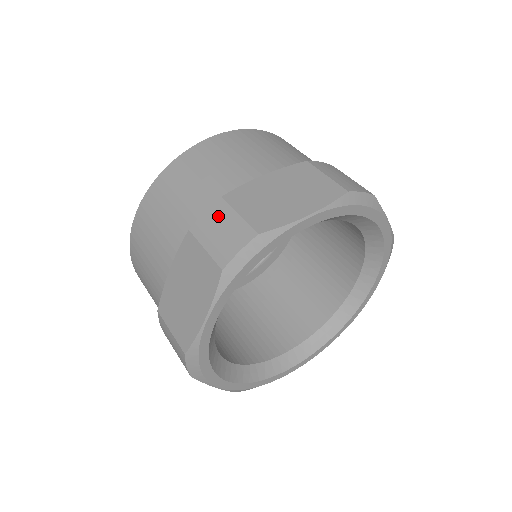
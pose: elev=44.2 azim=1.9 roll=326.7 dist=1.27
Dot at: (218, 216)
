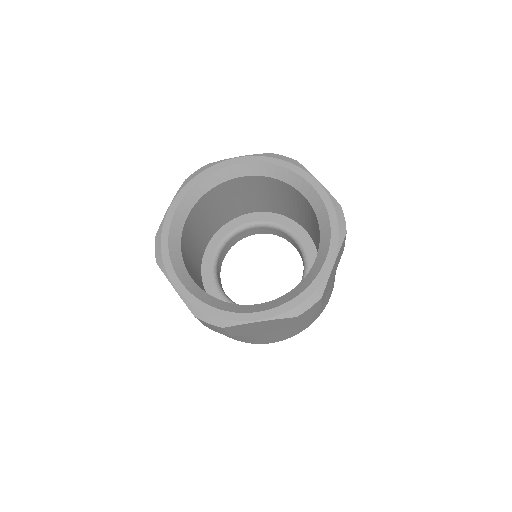
Dot at: occluded
